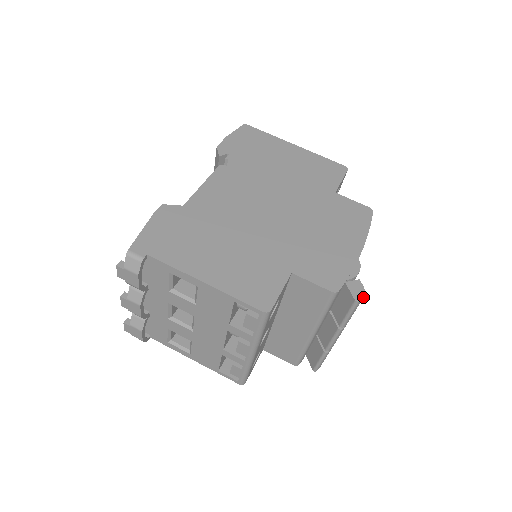
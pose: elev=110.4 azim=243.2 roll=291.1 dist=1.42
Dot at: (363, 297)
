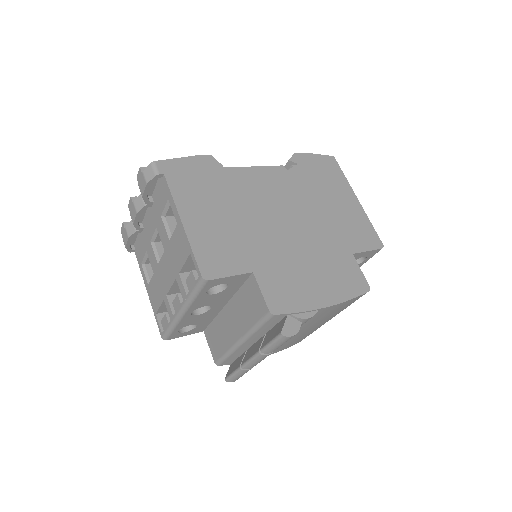
Dot at: (290, 336)
